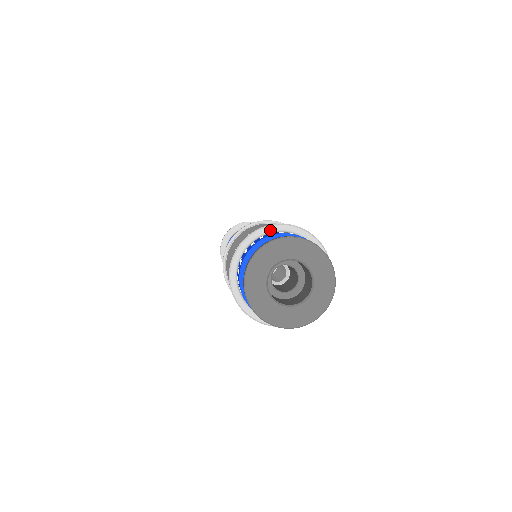
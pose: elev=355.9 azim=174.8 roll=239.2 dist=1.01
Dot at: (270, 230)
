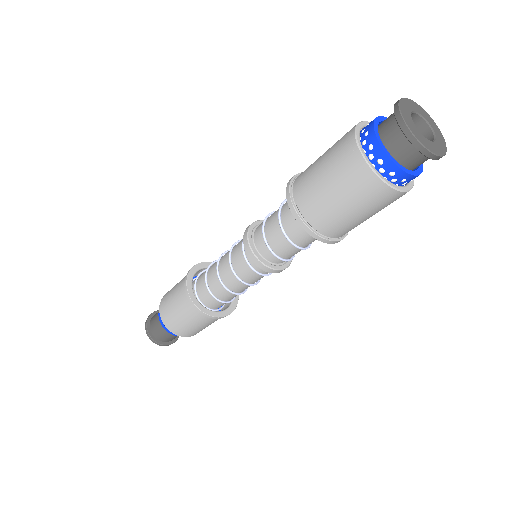
Dot at: occluded
